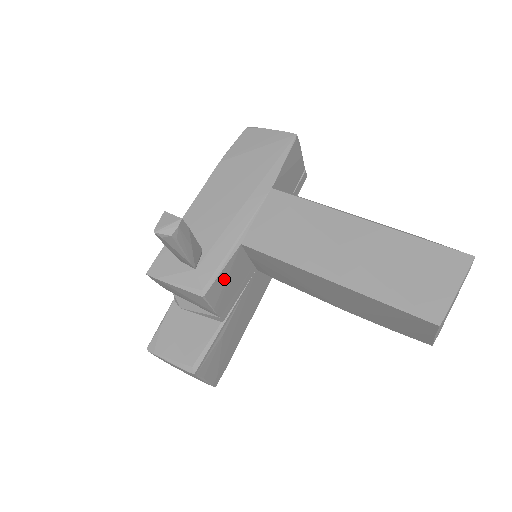
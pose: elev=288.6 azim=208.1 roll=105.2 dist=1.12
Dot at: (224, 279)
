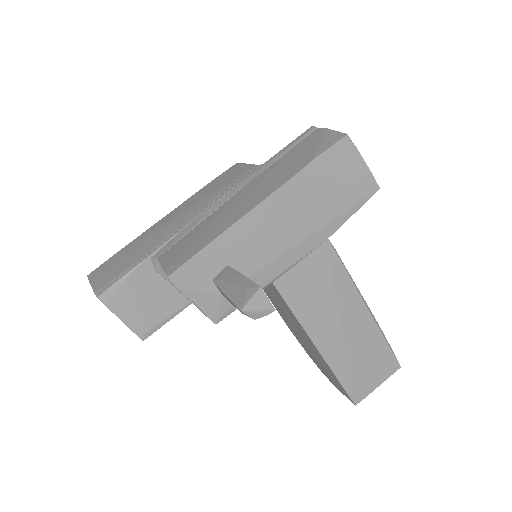
Dot at: occluded
